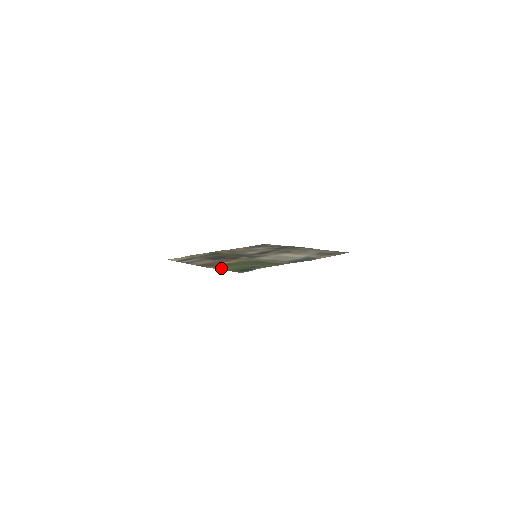
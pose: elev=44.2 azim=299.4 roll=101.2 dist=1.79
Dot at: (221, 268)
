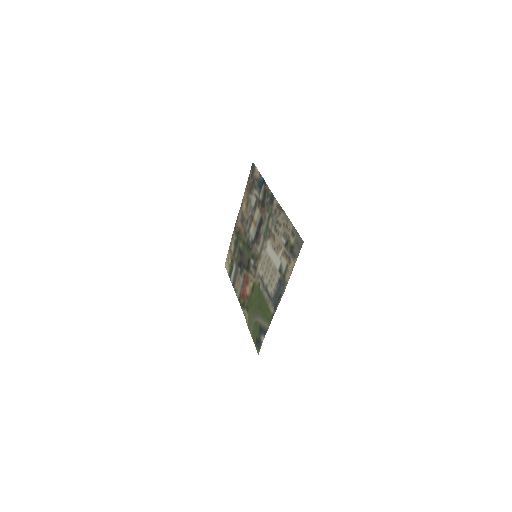
Dot at: (248, 326)
